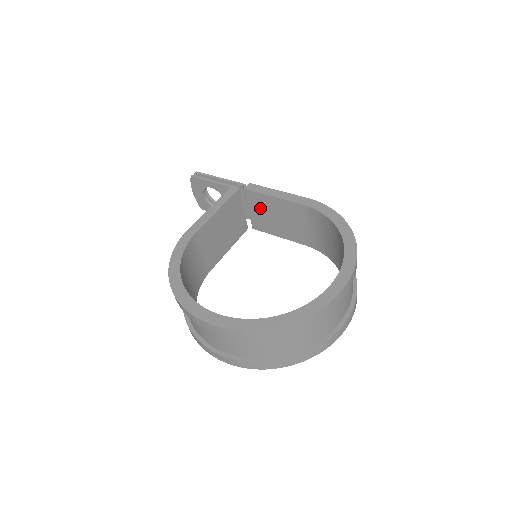
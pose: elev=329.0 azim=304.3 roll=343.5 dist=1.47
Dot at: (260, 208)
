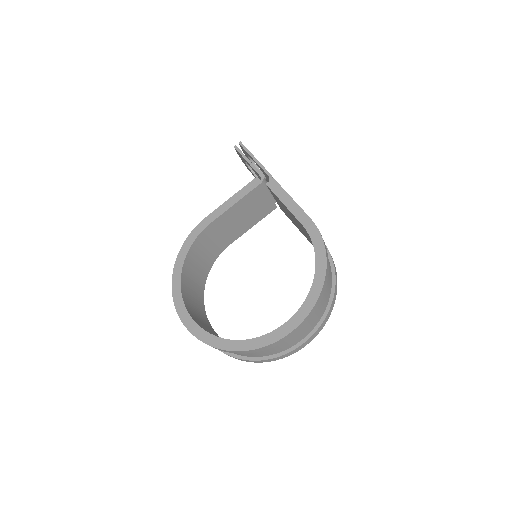
Dot at: (280, 203)
